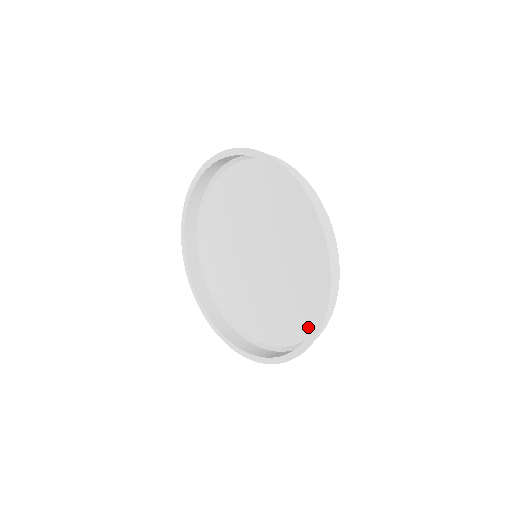
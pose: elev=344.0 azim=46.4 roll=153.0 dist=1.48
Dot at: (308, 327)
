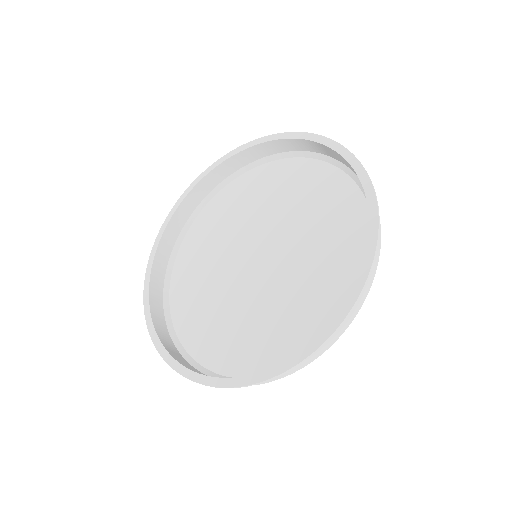
Dot at: (362, 224)
